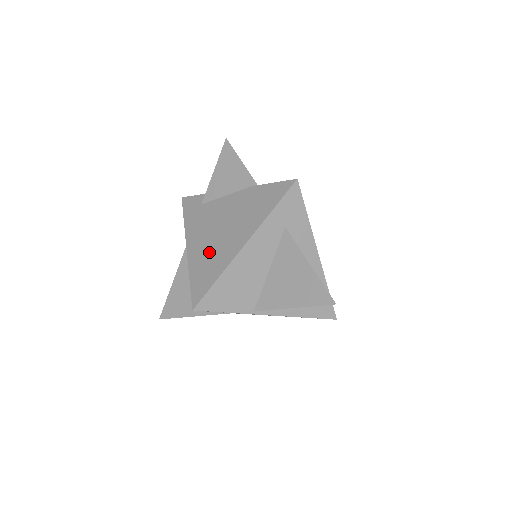
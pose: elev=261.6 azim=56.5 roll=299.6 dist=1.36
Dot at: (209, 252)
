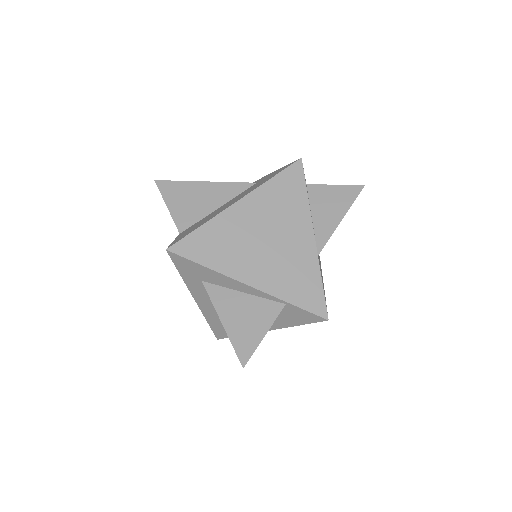
Dot at: occluded
